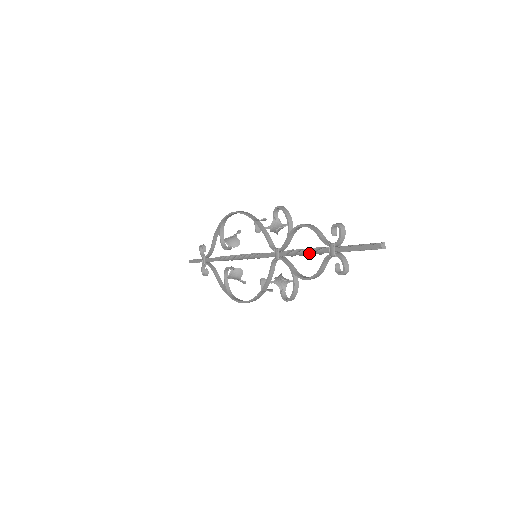
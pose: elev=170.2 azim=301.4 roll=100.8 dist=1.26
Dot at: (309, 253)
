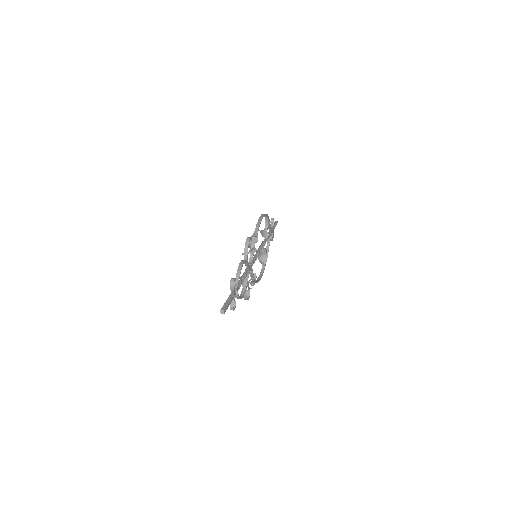
Dot at: occluded
